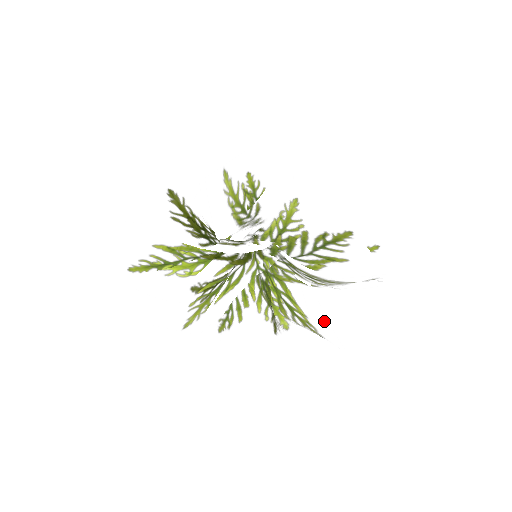
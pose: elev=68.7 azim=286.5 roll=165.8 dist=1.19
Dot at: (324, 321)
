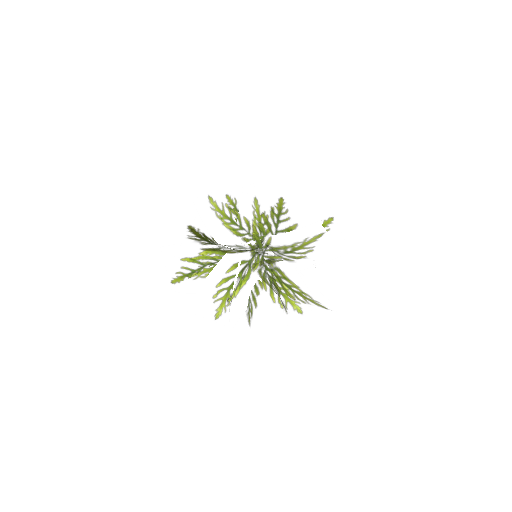
Dot at: (306, 282)
